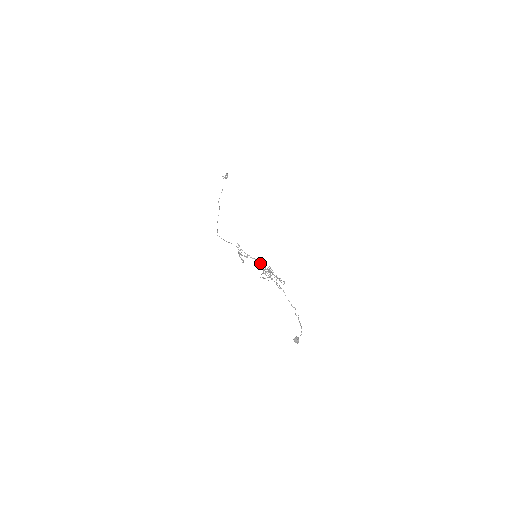
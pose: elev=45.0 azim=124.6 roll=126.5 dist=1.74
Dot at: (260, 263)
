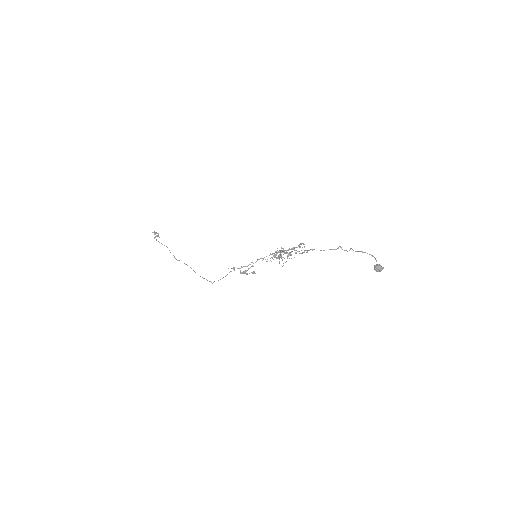
Dot at: occluded
